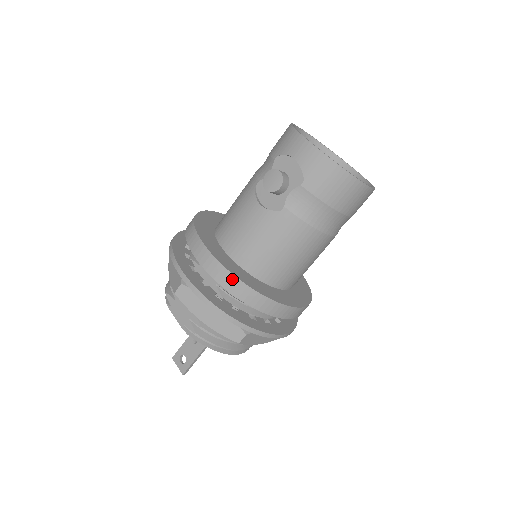
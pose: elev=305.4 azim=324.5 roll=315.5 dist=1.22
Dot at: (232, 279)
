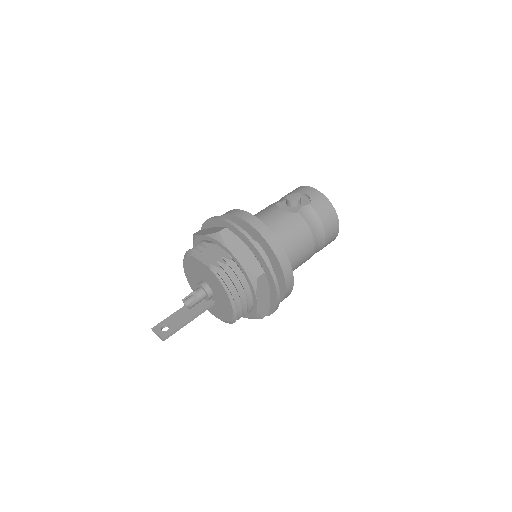
Dot at: (267, 230)
